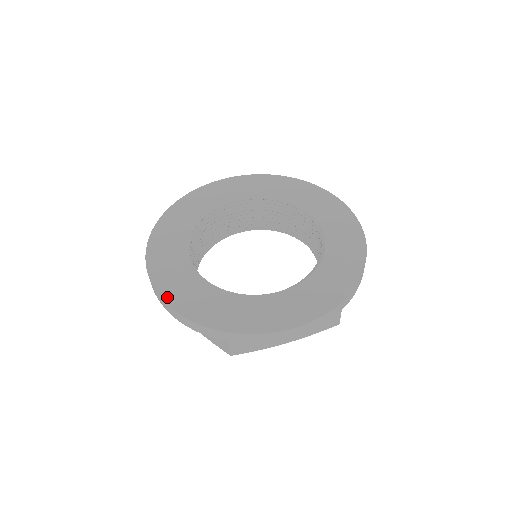
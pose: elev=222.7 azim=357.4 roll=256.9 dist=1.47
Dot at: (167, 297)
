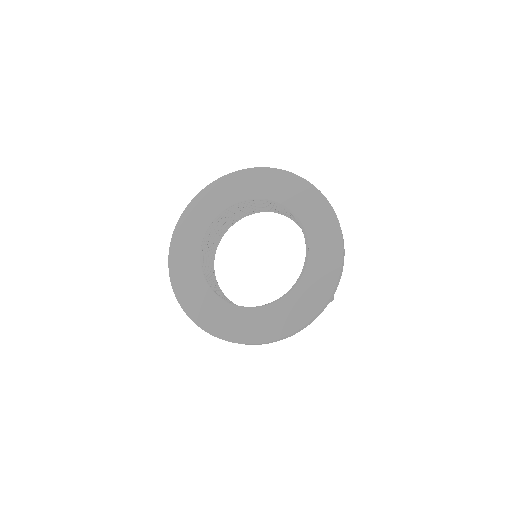
Dot at: (199, 322)
